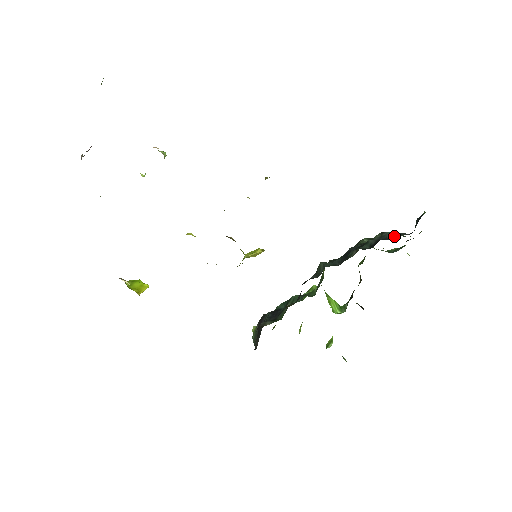
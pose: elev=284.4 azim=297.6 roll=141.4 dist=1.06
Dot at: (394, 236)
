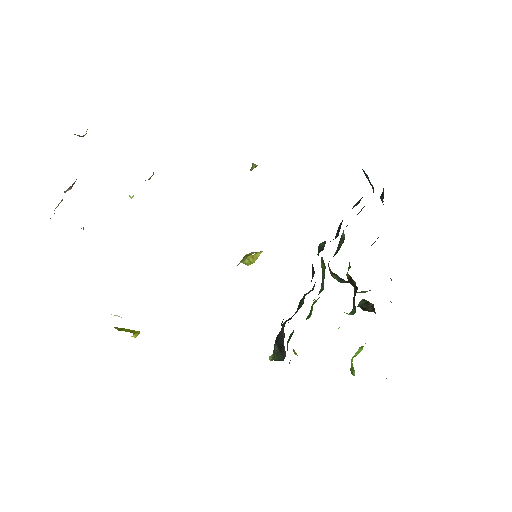
Dot at: occluded
